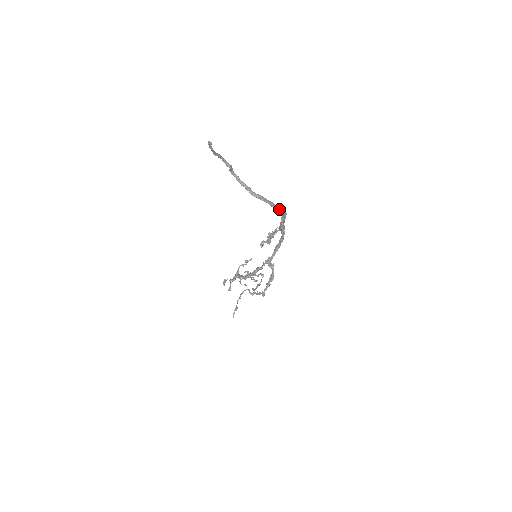
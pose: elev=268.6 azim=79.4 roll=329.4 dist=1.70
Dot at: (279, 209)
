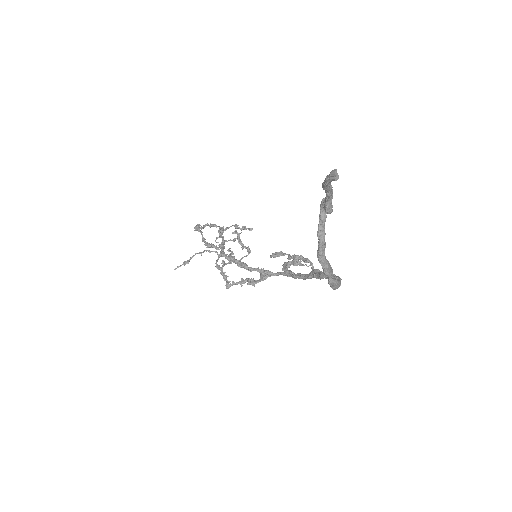
Dot at: (335, 288)
